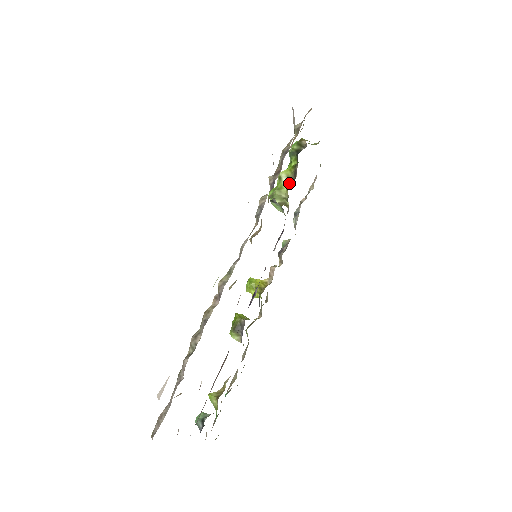
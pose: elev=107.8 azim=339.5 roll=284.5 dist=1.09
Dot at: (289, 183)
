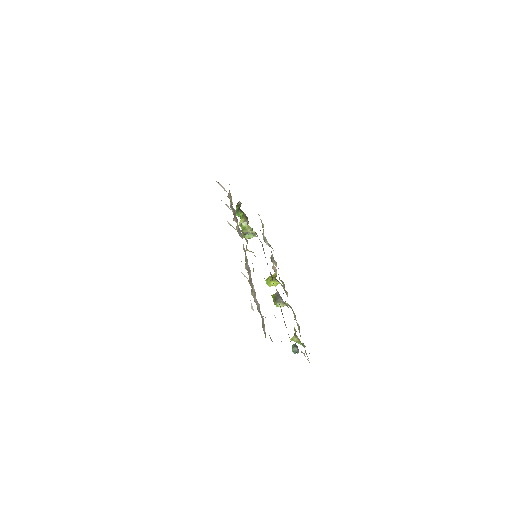
Dot at: occluded
